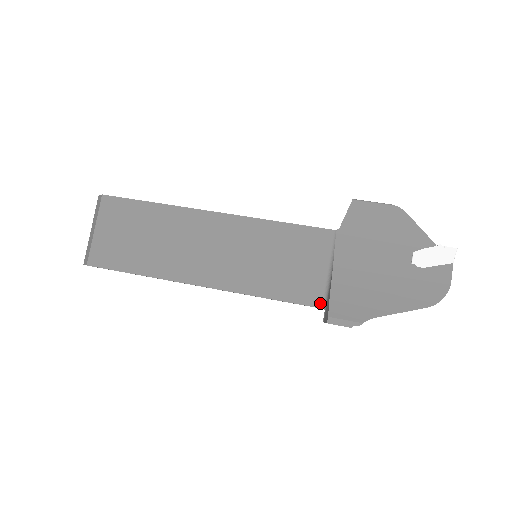
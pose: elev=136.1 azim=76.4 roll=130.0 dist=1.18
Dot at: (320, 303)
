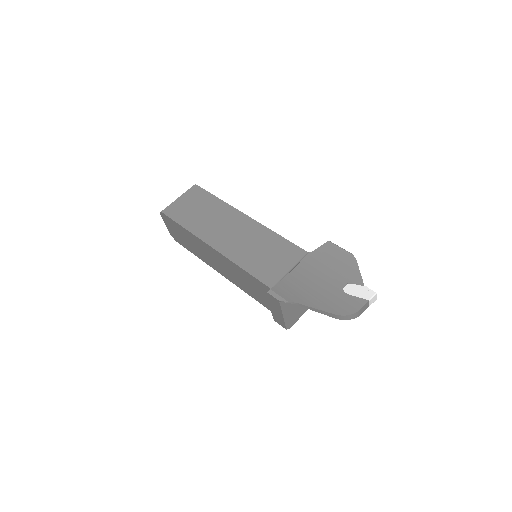
Dot at: (272, 286)
